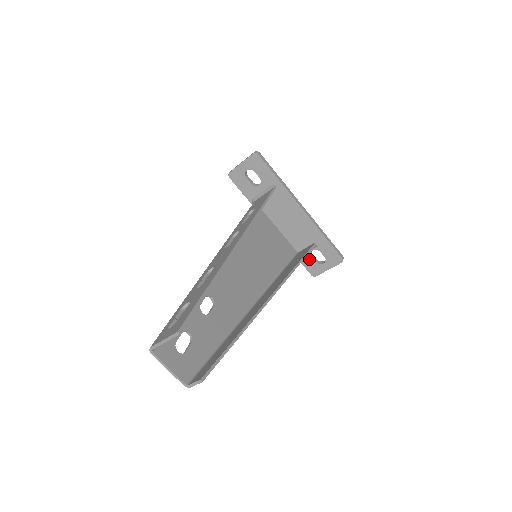
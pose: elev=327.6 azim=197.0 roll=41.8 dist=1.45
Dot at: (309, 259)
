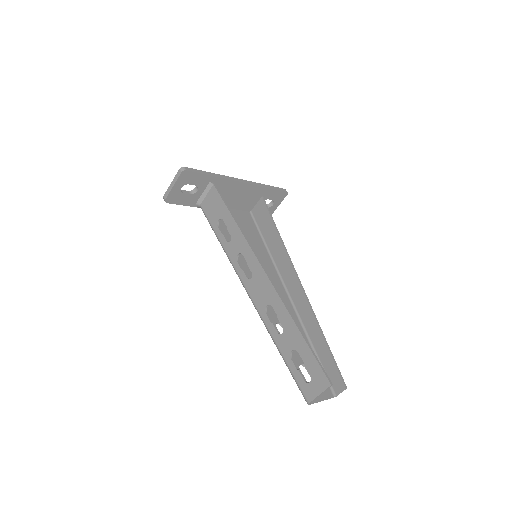
Dot at: occluded
